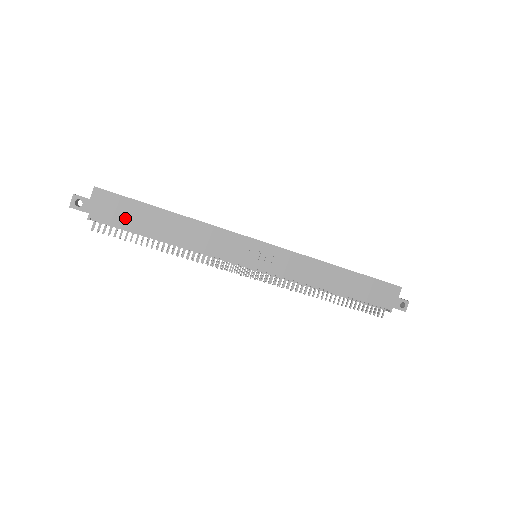
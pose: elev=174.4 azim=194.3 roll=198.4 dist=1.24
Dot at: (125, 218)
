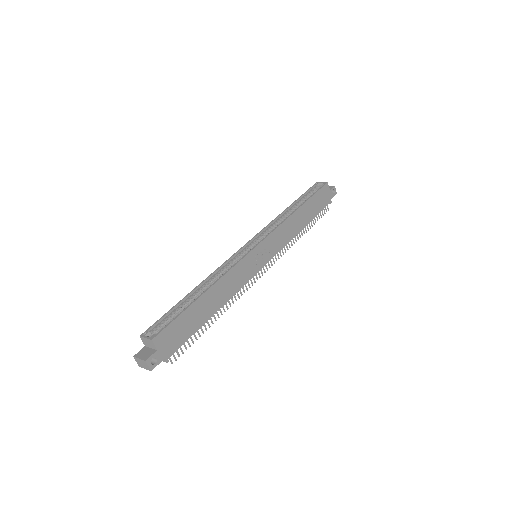
Dot at: (185, 332)
